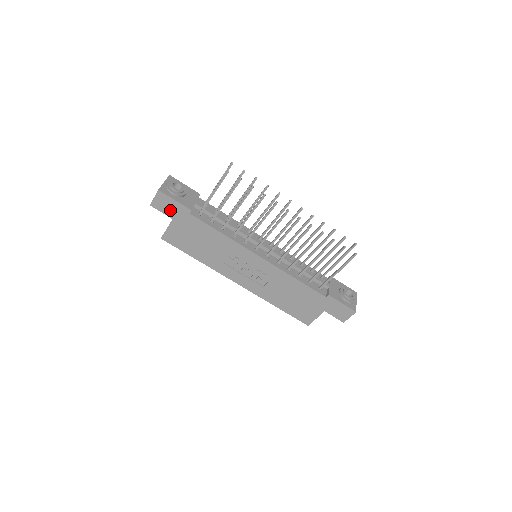
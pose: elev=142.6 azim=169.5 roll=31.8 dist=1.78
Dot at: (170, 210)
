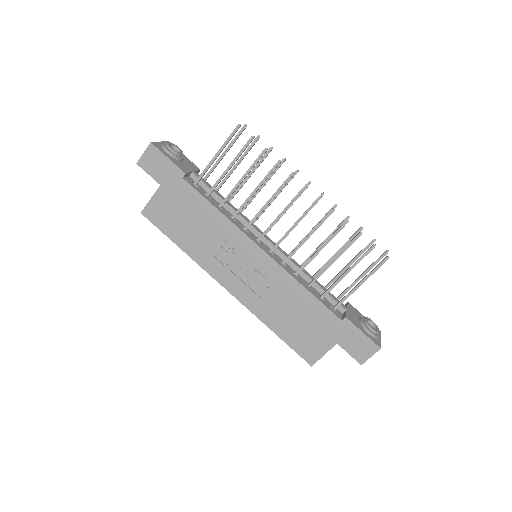
Dot at: (160, 172)
